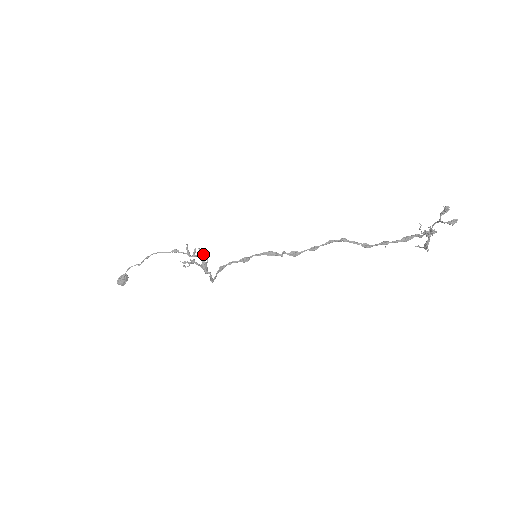
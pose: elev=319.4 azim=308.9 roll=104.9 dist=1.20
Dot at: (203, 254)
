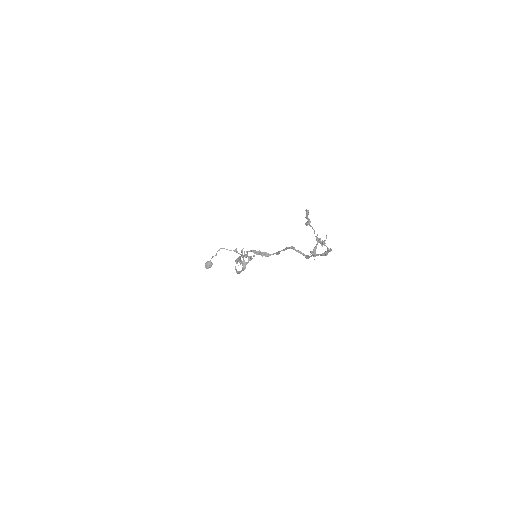
Dot at: (249, 257)
